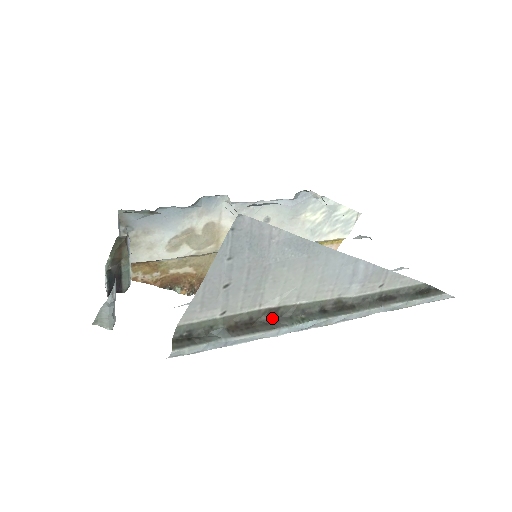
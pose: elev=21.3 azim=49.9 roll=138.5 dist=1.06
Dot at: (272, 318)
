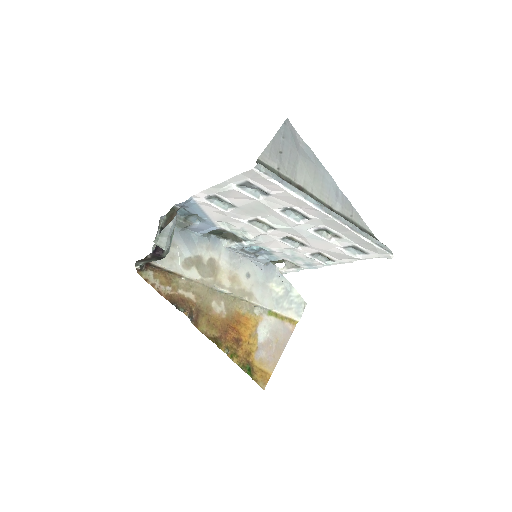
Dot at: occluded
